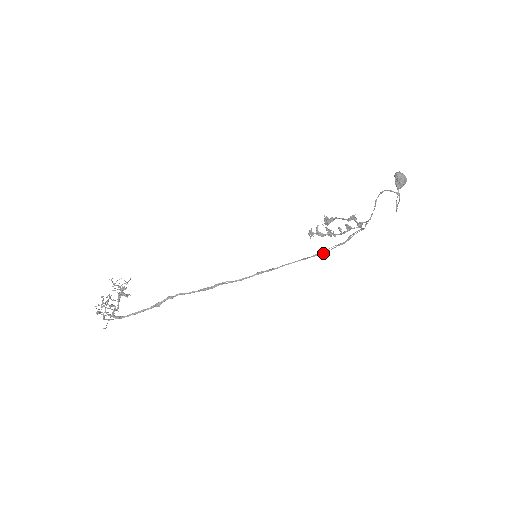
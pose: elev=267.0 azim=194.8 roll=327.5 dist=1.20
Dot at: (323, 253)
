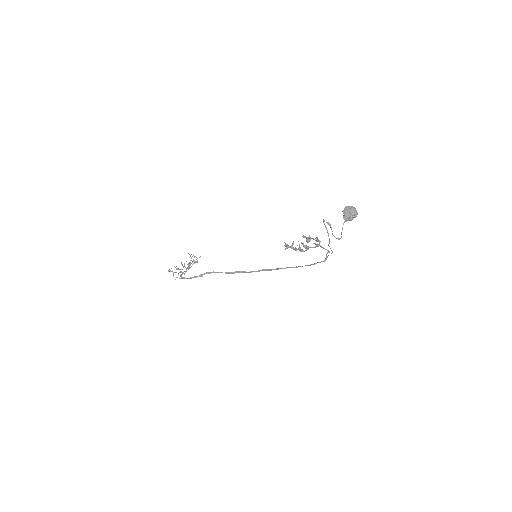
Dot at: (308, 265)
